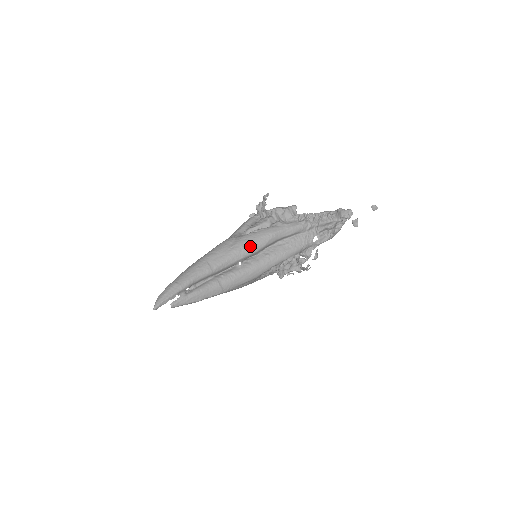
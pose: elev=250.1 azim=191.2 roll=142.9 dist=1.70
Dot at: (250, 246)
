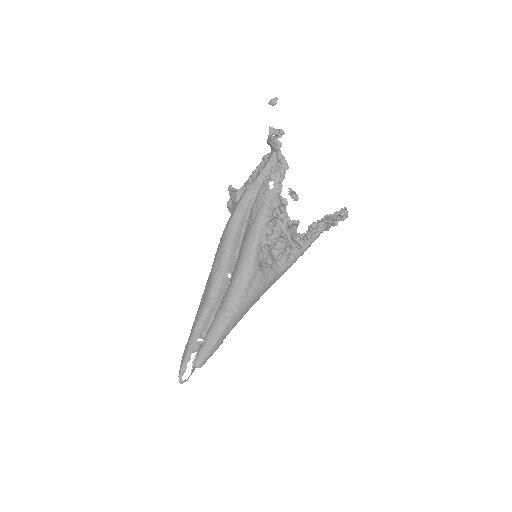
Dot at: (220, 254)
